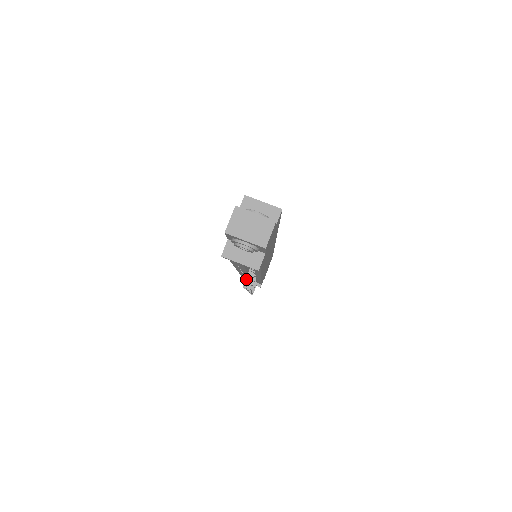
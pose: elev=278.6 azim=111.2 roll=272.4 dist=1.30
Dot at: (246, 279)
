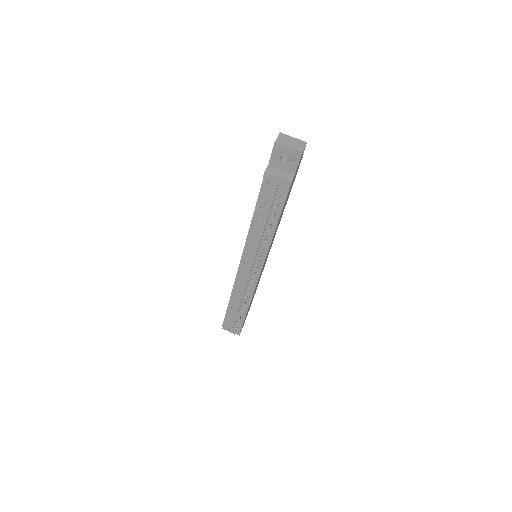
Dot at: (280, 194)
